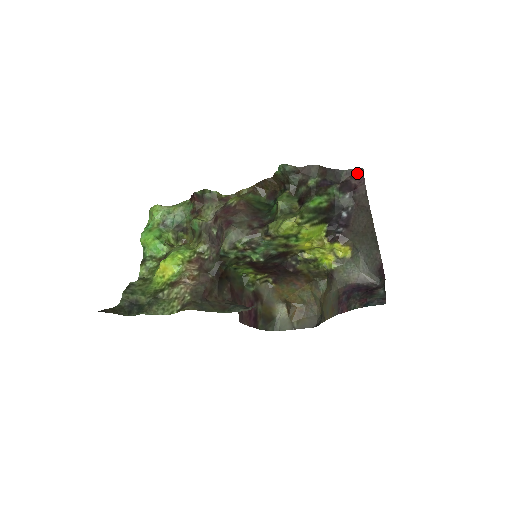
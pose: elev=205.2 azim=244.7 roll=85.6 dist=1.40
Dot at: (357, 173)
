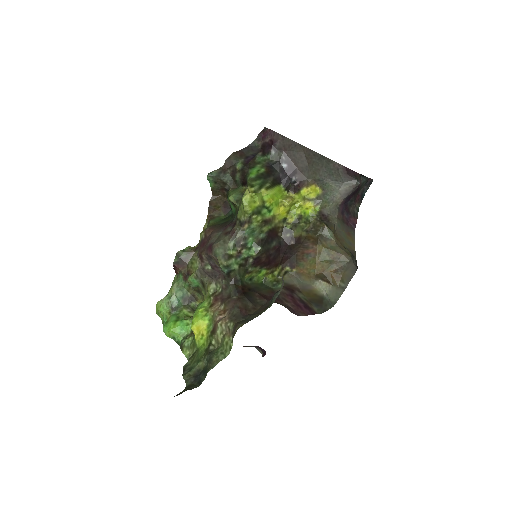
Dot at: (264, 133)
